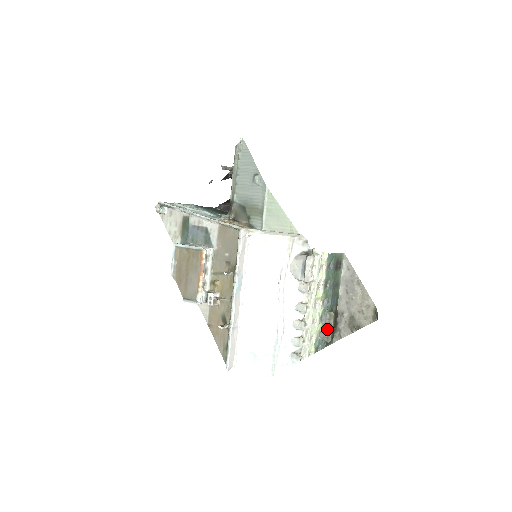
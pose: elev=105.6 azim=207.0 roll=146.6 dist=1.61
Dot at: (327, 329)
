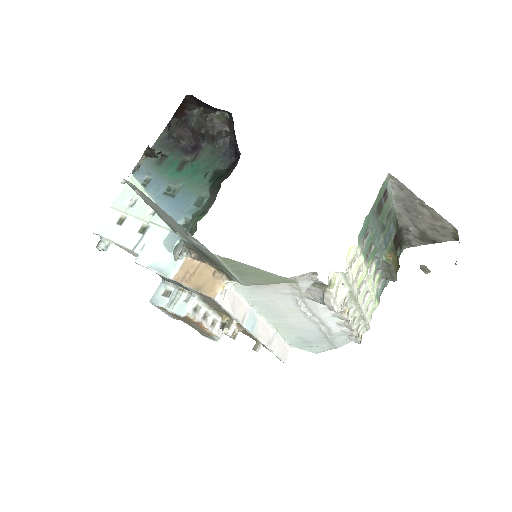
Dot at: (388, 273)
